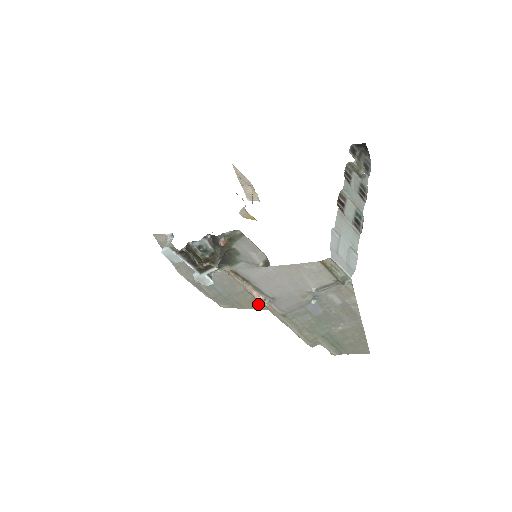
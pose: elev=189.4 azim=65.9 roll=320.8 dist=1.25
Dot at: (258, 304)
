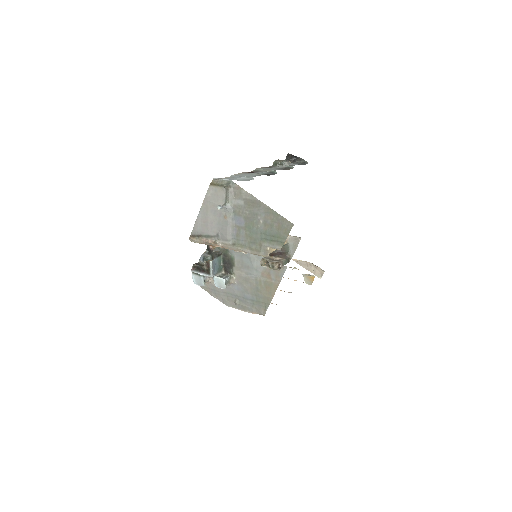
Dot at: (271, 286)
